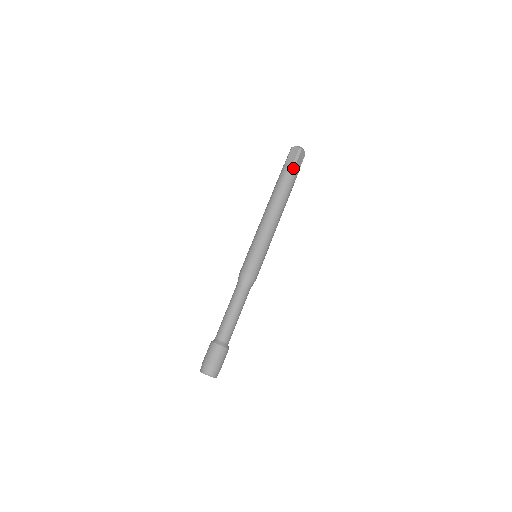
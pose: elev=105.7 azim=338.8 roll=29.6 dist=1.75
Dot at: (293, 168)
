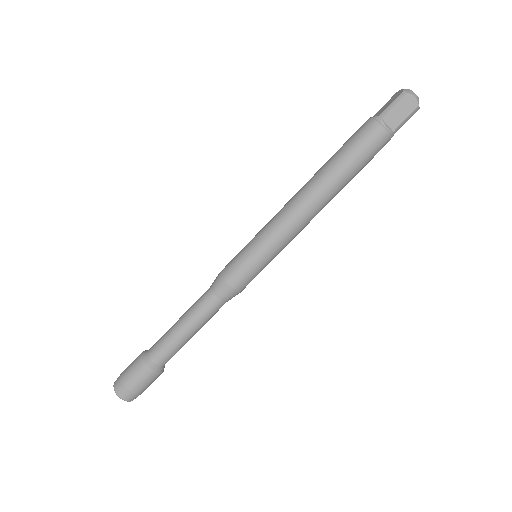
Dot at: (373, 125)
